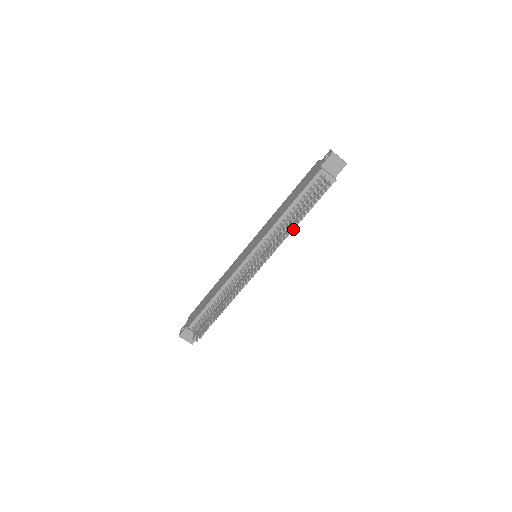
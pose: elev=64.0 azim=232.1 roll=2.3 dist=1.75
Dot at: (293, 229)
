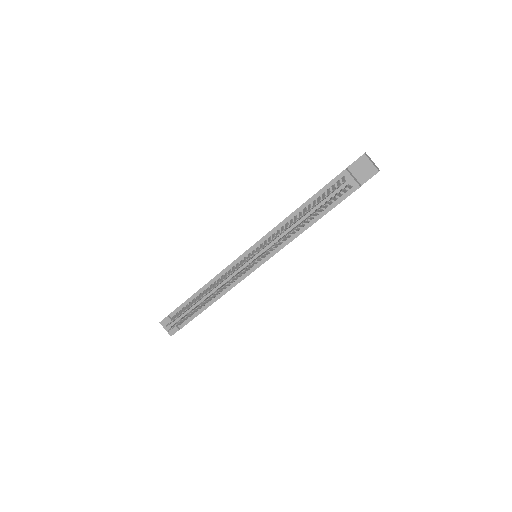
Dot at: occluded
